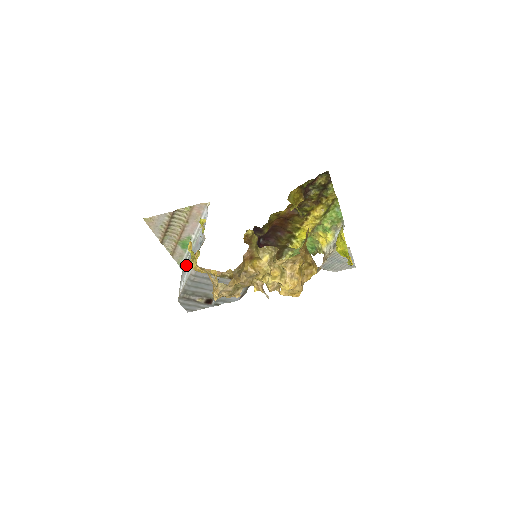
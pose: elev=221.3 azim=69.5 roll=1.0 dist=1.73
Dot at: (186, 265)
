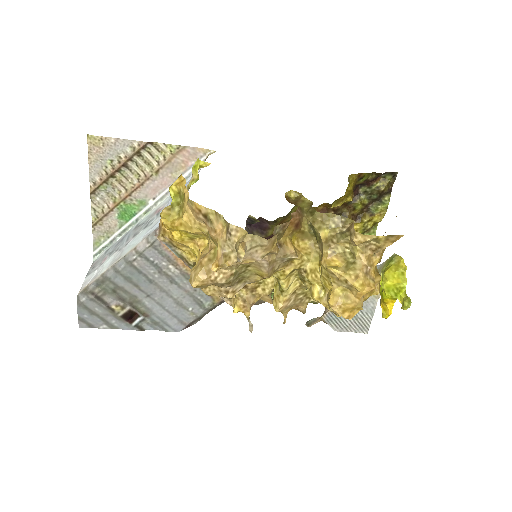
Dot at: (112, 247)
